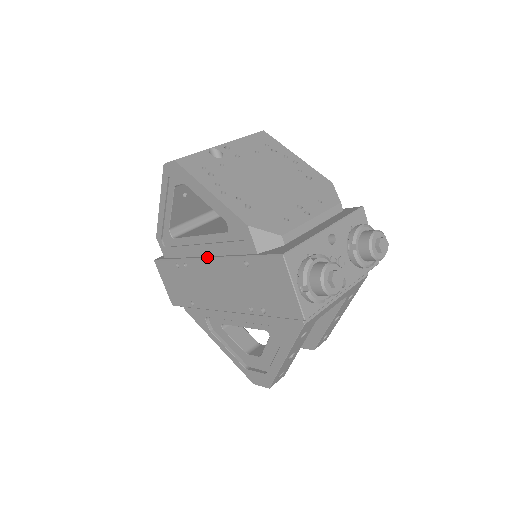
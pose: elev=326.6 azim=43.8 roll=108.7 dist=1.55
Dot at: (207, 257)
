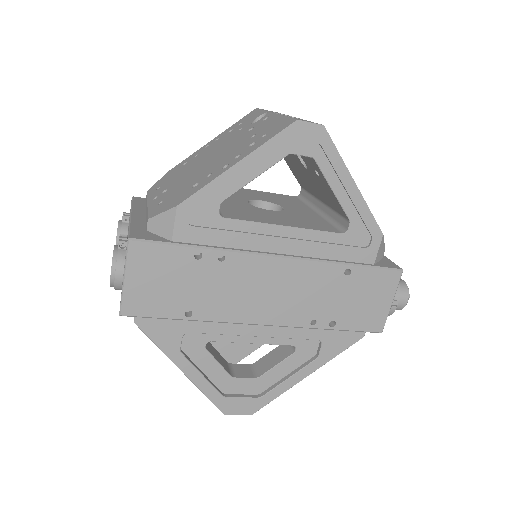
Dot at: (280, 255)
